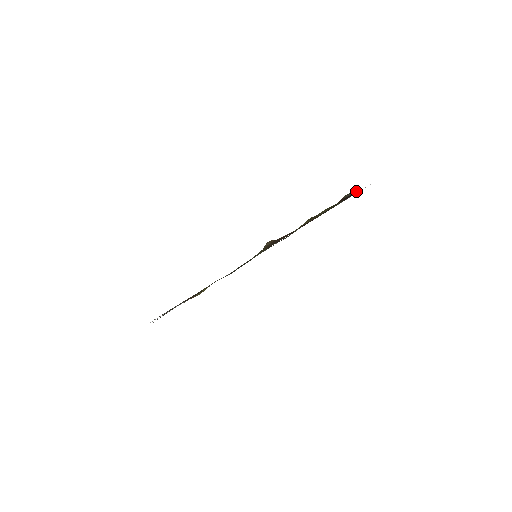
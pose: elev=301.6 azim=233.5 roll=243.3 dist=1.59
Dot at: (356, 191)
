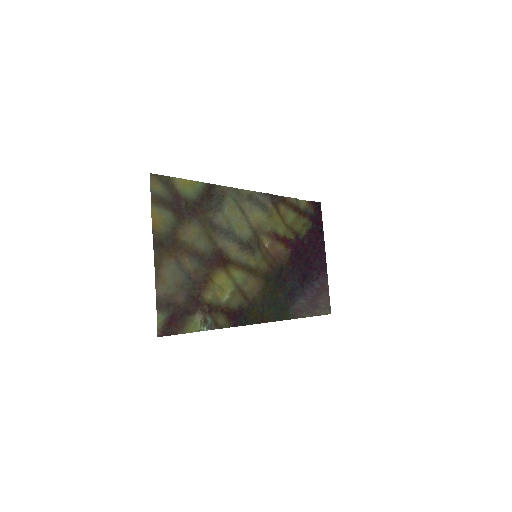
Dot at: (309, 208)
